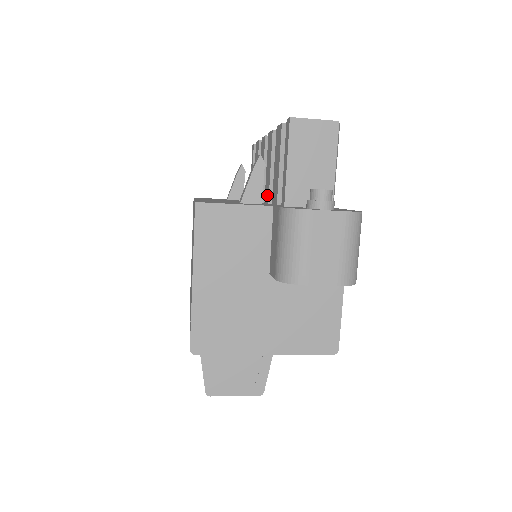
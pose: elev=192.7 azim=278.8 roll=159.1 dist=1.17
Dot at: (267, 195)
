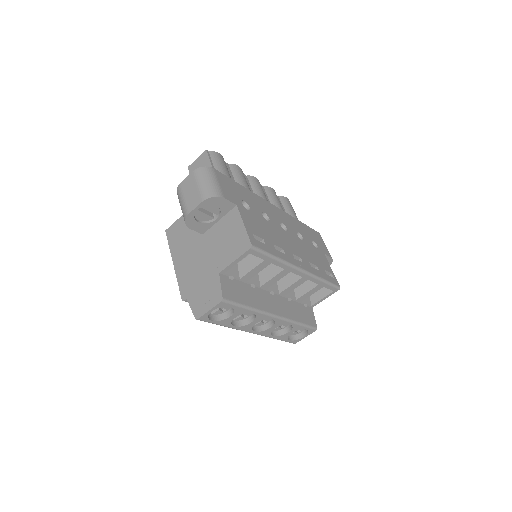
Dot at: occluded
